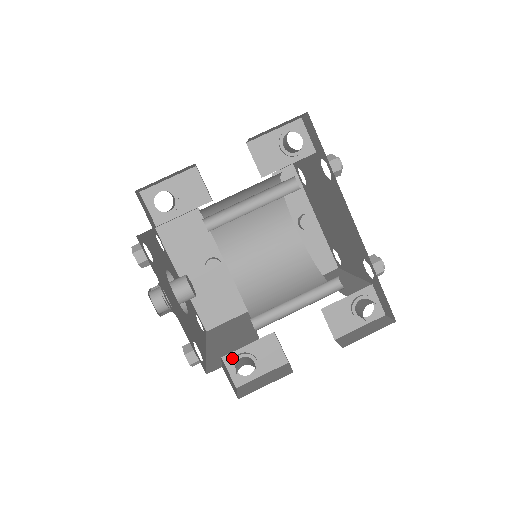
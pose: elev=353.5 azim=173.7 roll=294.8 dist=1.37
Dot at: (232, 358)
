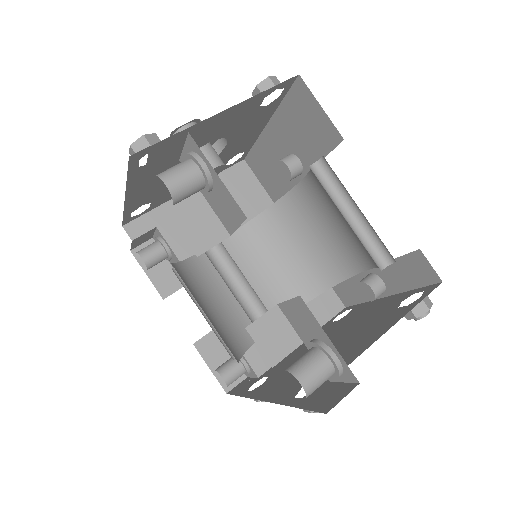
Dot at: (161, 237)
